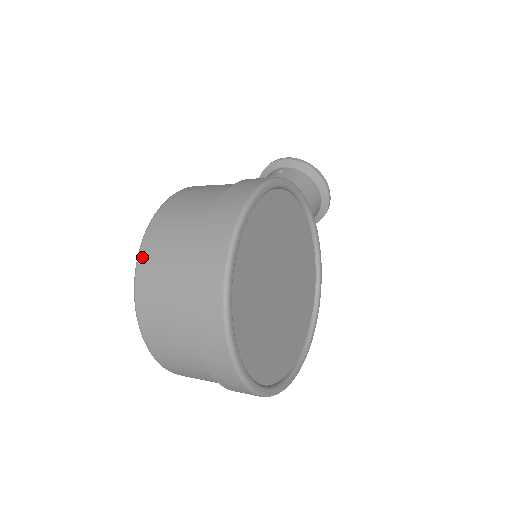
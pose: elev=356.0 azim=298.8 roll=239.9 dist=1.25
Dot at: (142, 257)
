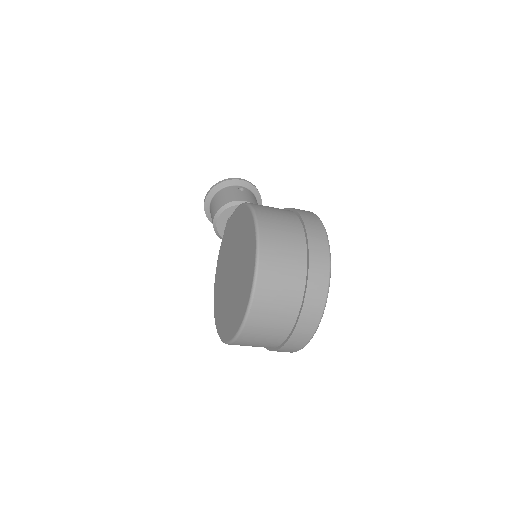
Dot at: (262, 259)
